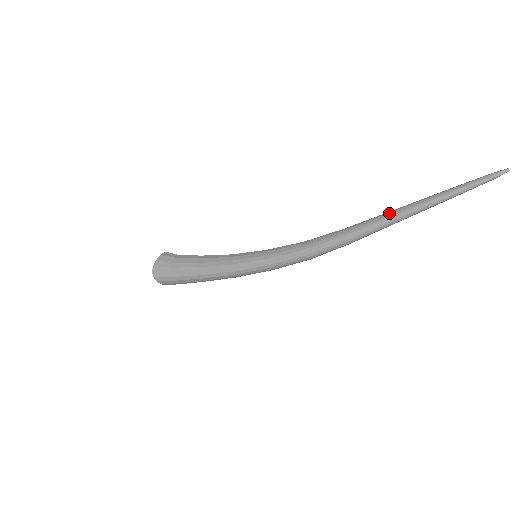
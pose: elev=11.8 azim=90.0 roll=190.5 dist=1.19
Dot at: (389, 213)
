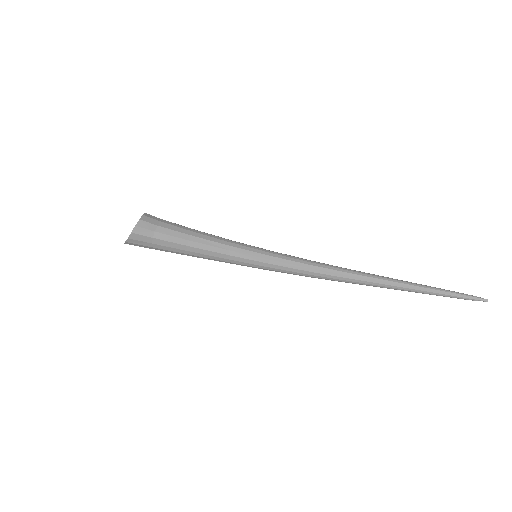
Dot at: (392, 286)
